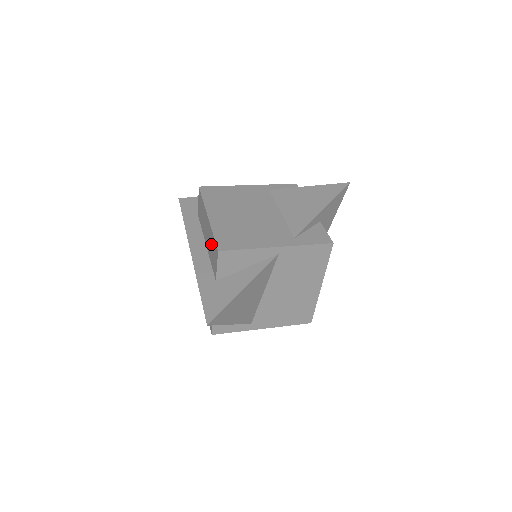
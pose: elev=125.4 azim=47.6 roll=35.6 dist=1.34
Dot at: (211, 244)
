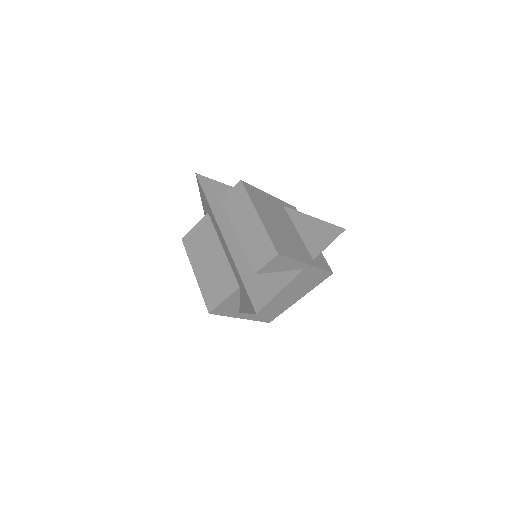
Dot at: (258, 241)
